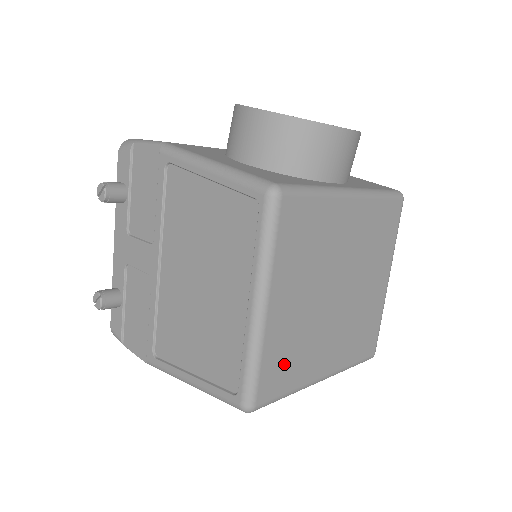
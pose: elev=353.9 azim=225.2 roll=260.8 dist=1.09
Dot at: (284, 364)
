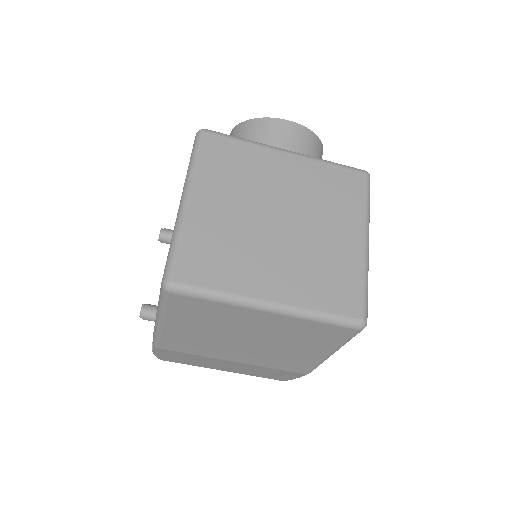
Dot at: (210, 258)
